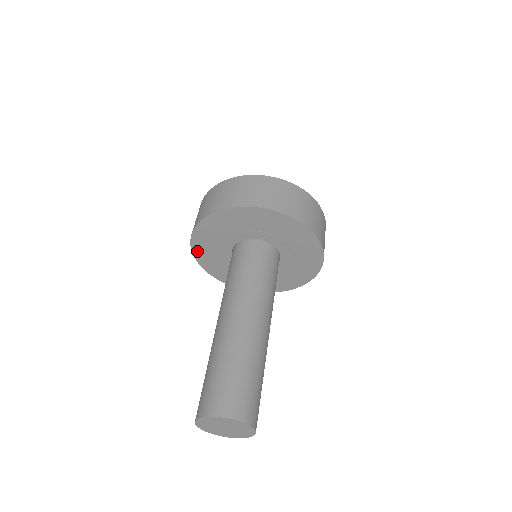
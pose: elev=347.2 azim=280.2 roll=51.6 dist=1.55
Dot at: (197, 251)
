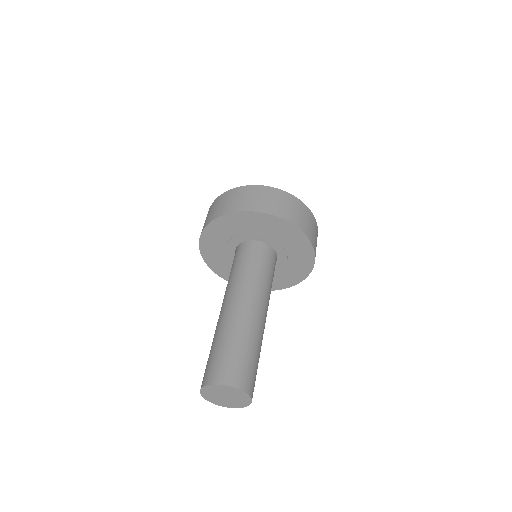
Dot at: (207, 258)
